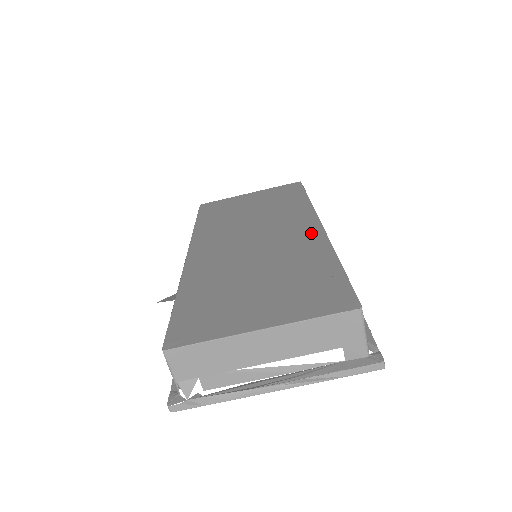
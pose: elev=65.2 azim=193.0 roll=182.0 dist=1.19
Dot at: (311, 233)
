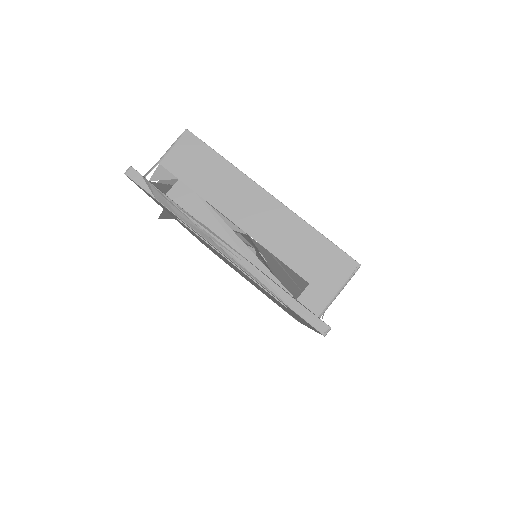
Dot at: occluded
